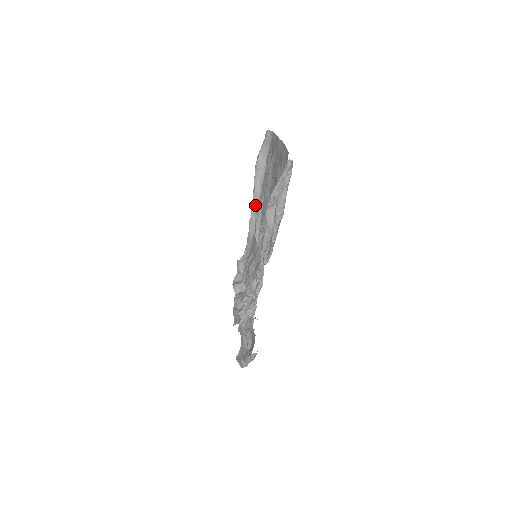
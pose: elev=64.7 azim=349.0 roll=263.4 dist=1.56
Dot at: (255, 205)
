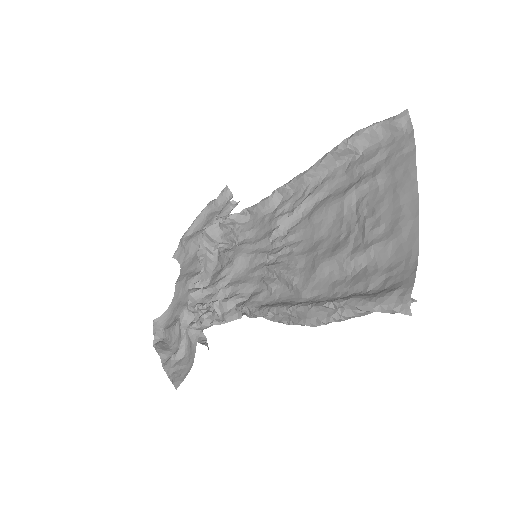
Dot at: (302, 181)
